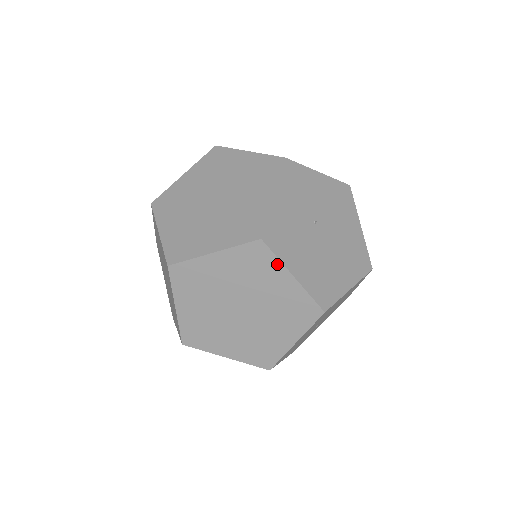
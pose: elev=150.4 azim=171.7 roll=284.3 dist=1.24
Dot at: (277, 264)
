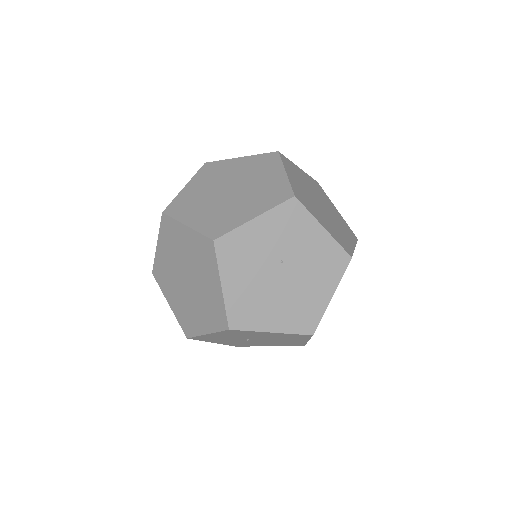
Dot at: (216, 267)
